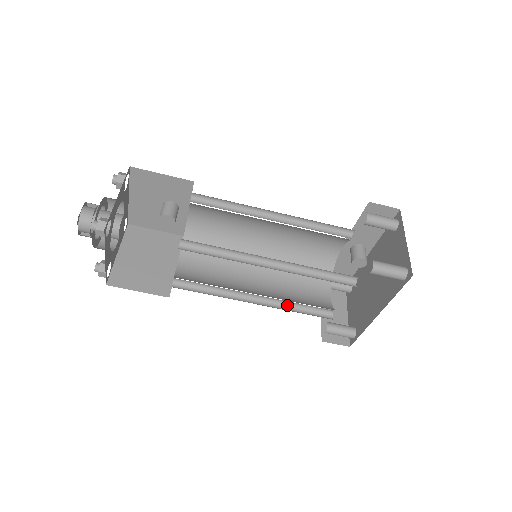
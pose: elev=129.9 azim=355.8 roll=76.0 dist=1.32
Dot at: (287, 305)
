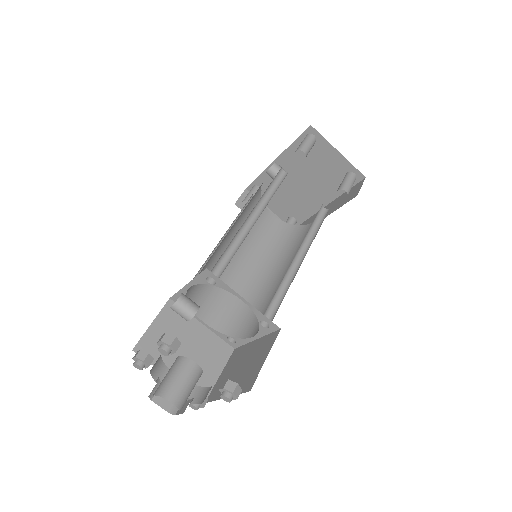
Dot at: occluded
